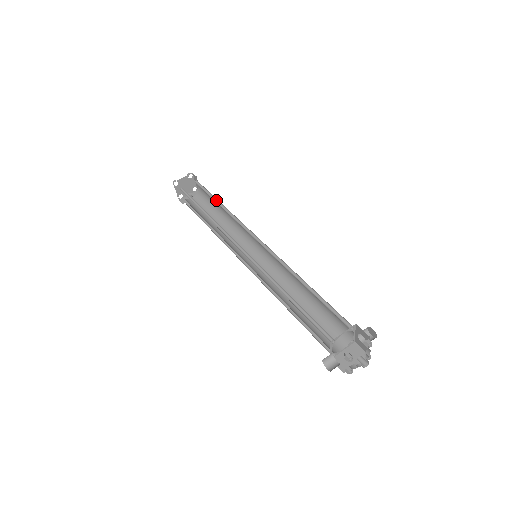
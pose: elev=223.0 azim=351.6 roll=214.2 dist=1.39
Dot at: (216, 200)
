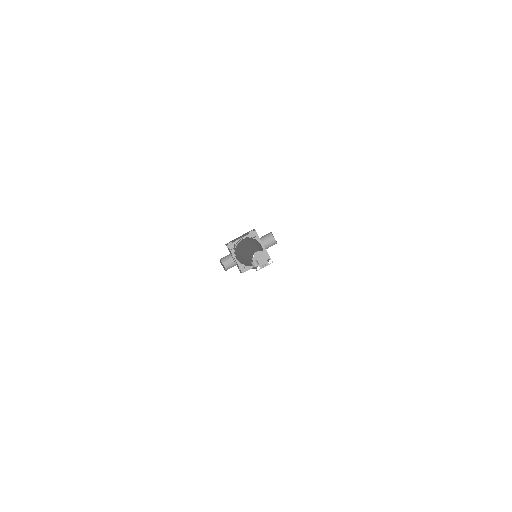
Dot at: occluded
